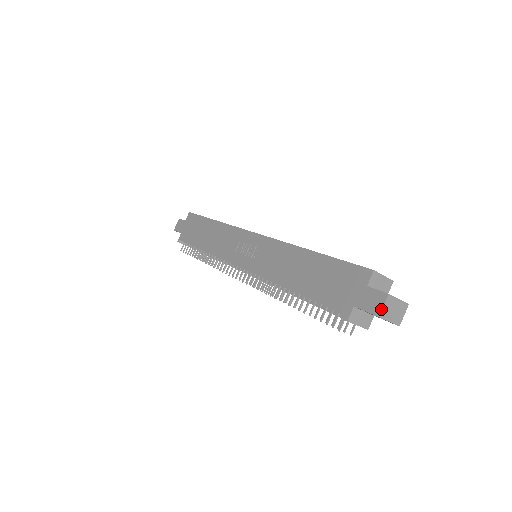
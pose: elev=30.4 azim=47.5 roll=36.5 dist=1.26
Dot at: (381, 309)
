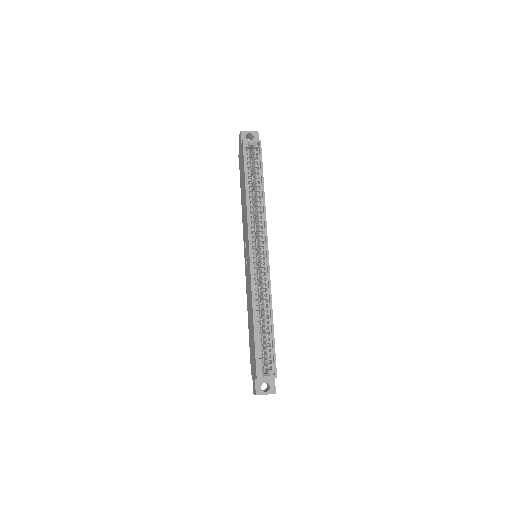
Dot at: (254, 394)
